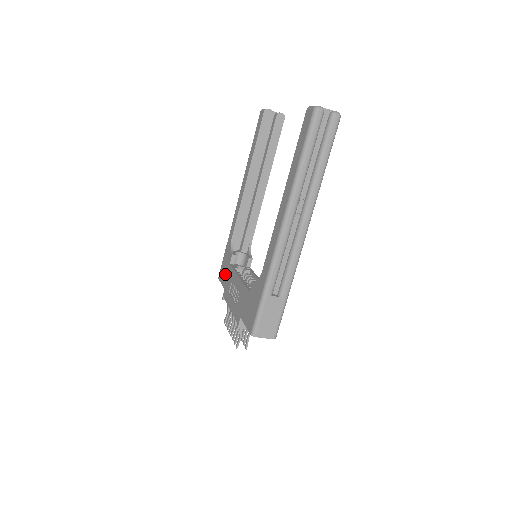
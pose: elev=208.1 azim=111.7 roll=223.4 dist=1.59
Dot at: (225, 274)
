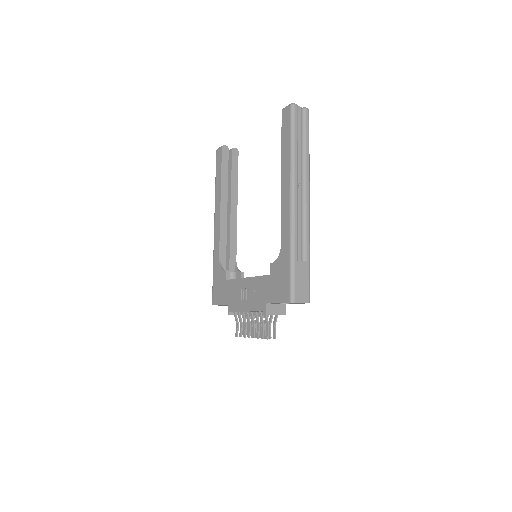
Dot at: (223, 292)
